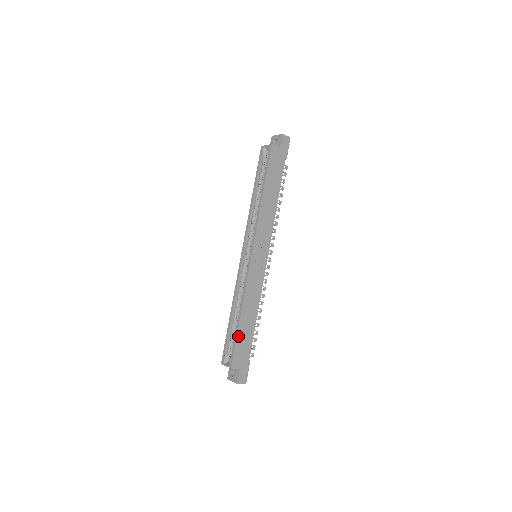
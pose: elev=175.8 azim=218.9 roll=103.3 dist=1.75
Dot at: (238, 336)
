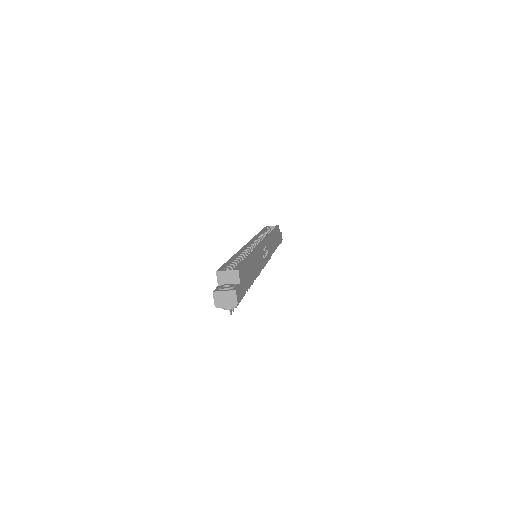
Dot at: (247, 262)
